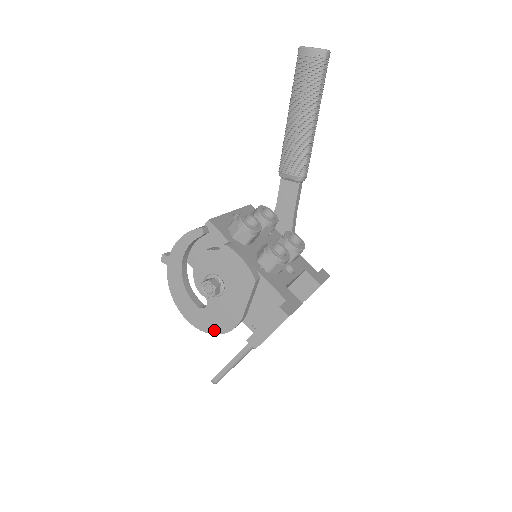
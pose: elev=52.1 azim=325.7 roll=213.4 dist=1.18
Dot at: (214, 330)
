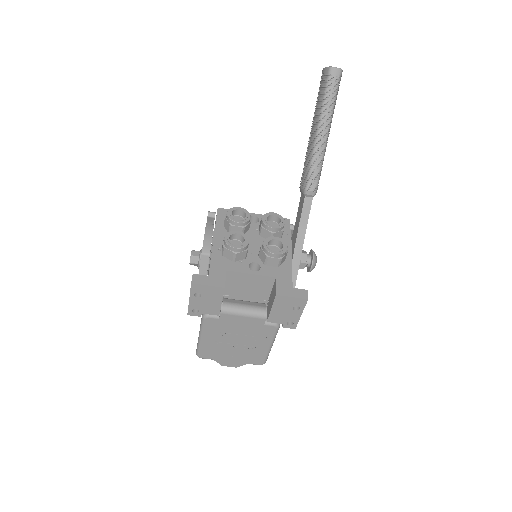
Dot at: occluded
